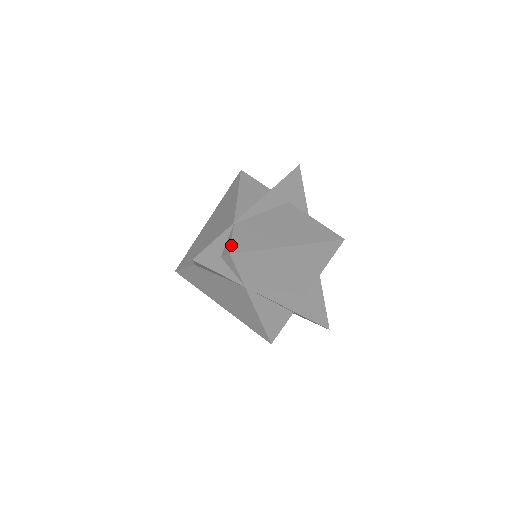
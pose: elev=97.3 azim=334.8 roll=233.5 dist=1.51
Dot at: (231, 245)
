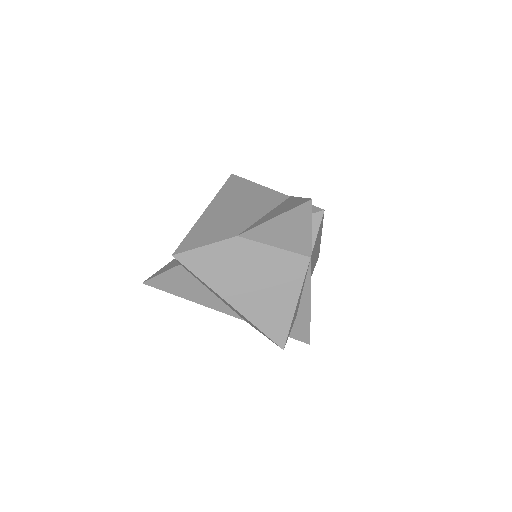
Dot at: (315, 206)
